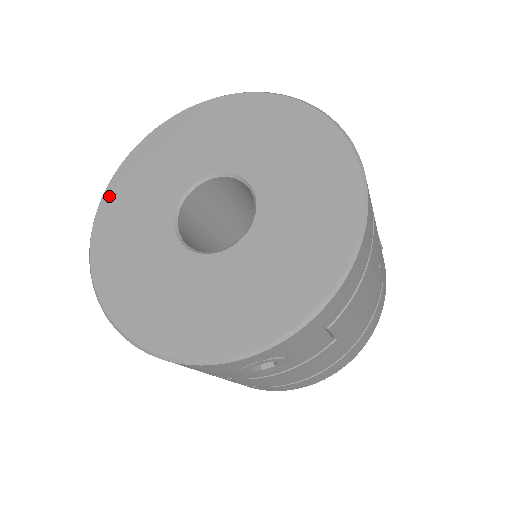
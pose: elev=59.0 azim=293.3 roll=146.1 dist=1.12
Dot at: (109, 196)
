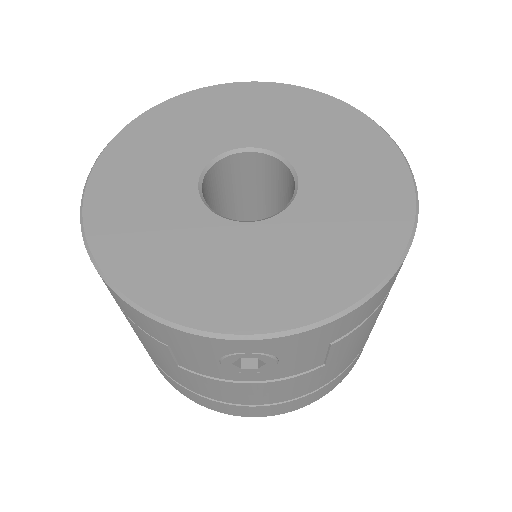
Dot at: (132, 130)
